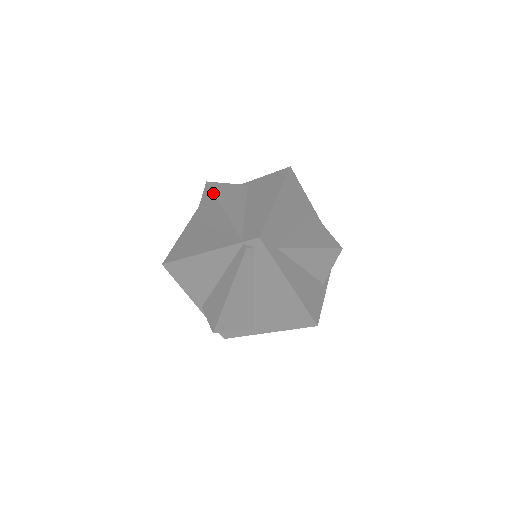
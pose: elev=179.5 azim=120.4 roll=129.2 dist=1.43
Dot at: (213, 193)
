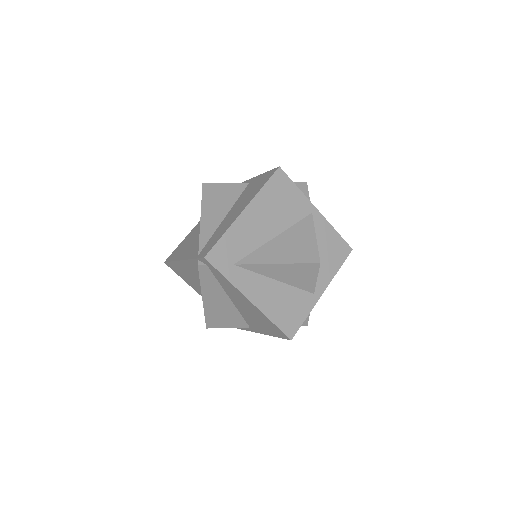
Dot at: occluded
